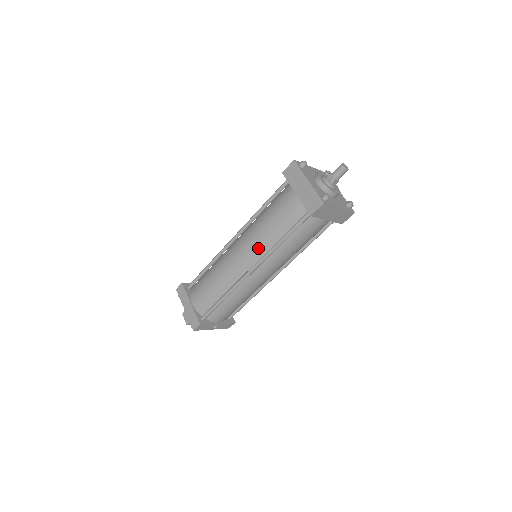
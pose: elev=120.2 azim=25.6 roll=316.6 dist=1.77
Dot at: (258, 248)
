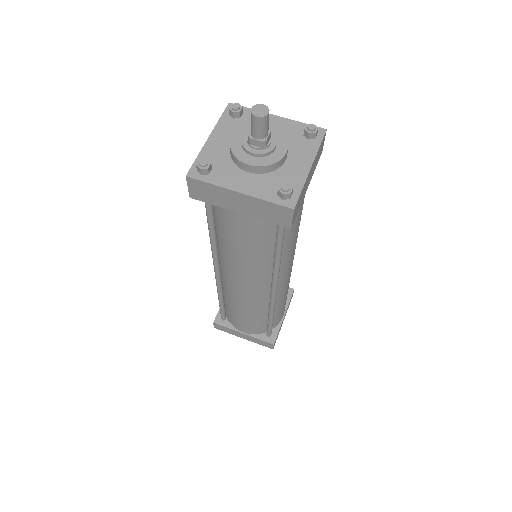
Dot at: (258, 275)
